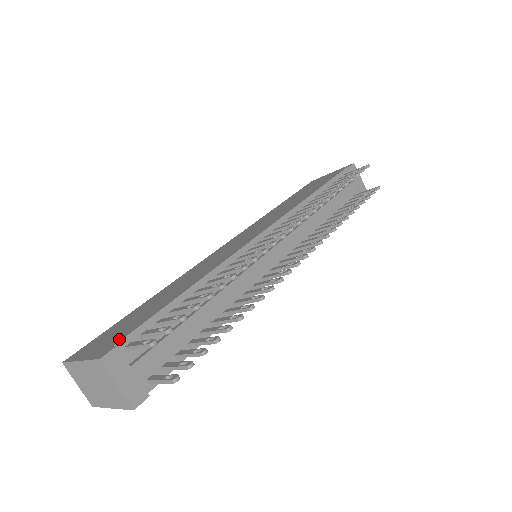
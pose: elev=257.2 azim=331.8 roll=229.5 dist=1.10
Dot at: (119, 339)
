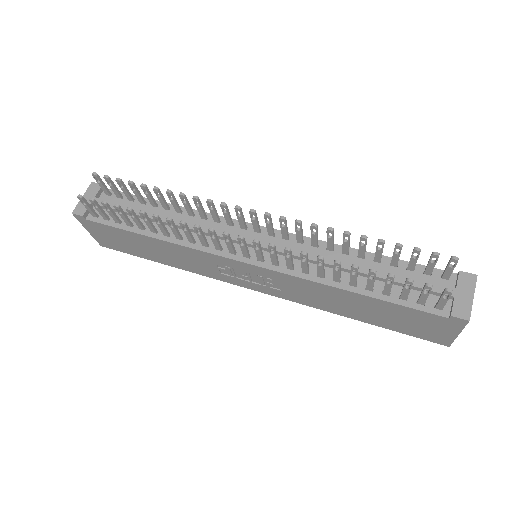
Dot at: (113, 192)
